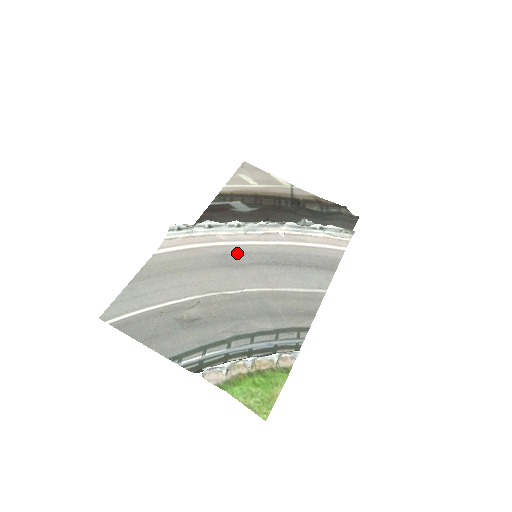
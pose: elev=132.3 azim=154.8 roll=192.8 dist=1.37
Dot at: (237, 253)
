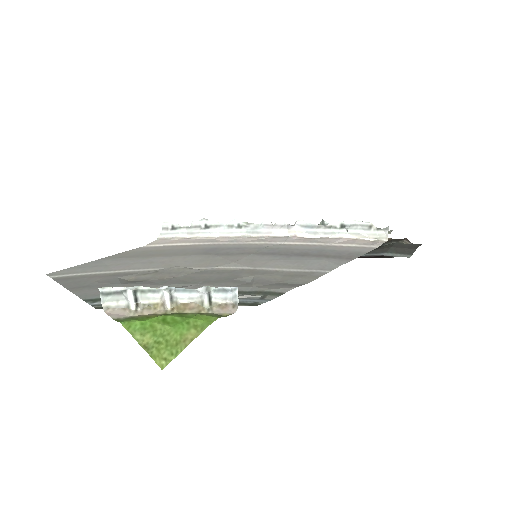
Dot at: (230, 248)
